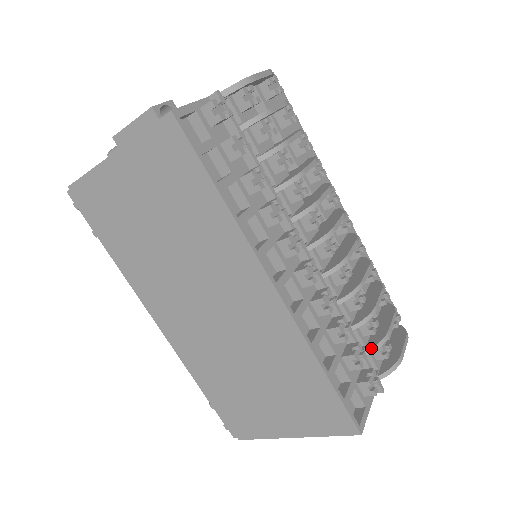
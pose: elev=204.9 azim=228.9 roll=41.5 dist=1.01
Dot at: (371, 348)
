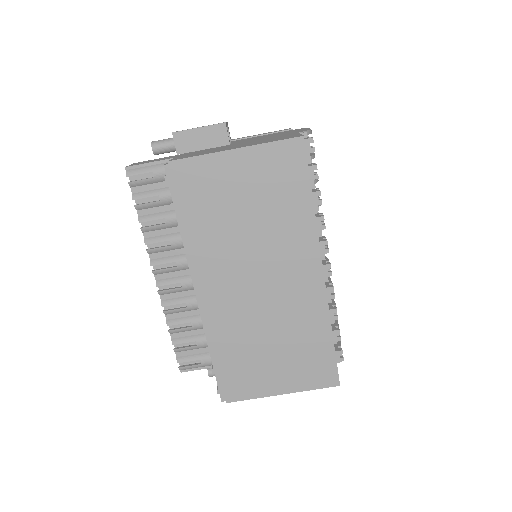
Dot at: occluded
